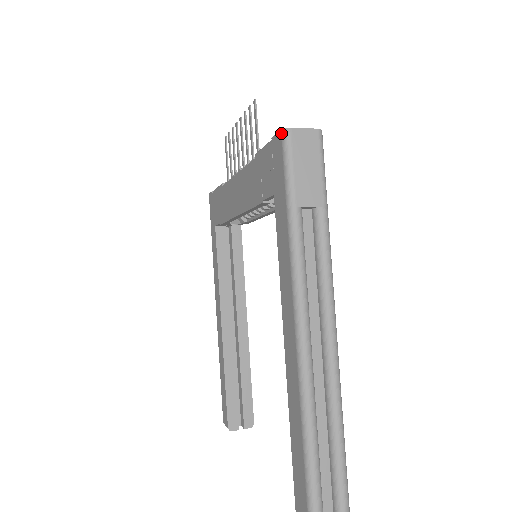
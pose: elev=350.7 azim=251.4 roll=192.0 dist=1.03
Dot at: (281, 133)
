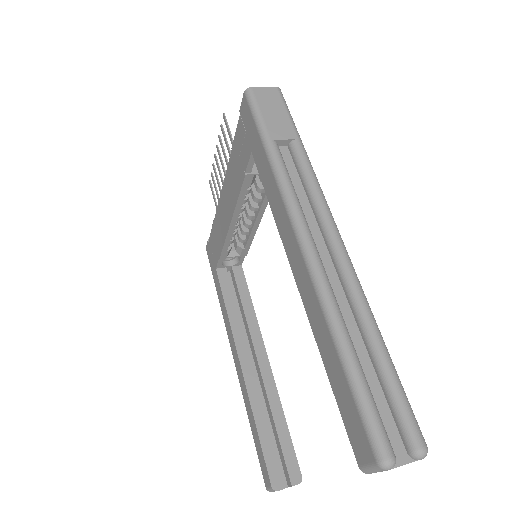
Dot at: (244, 94)
